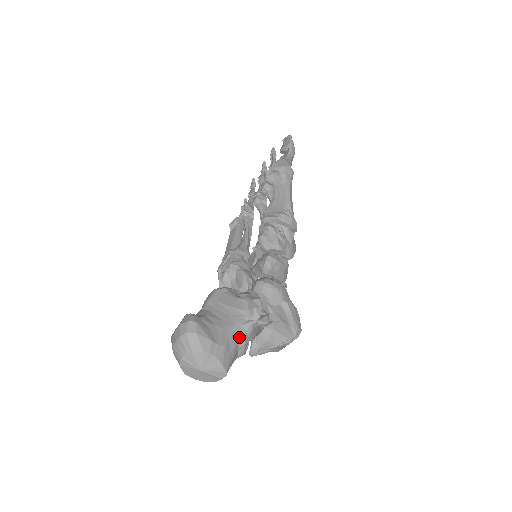
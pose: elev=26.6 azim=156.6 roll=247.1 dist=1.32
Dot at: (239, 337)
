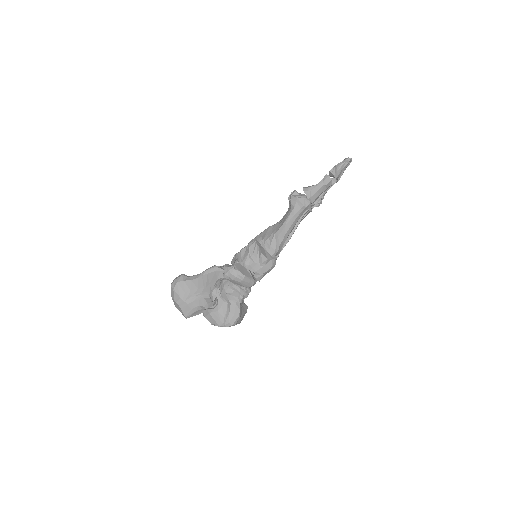
Dot at: (201, 303)
